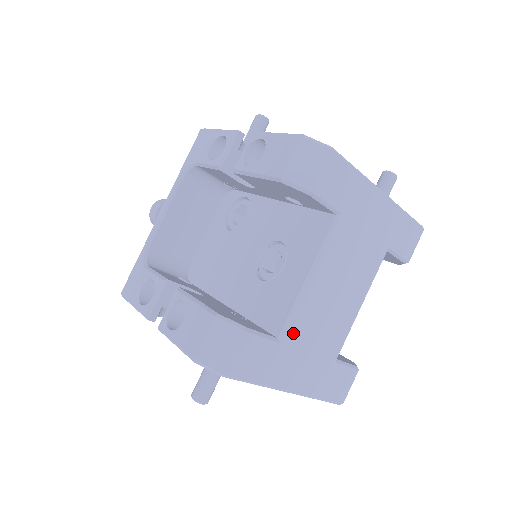
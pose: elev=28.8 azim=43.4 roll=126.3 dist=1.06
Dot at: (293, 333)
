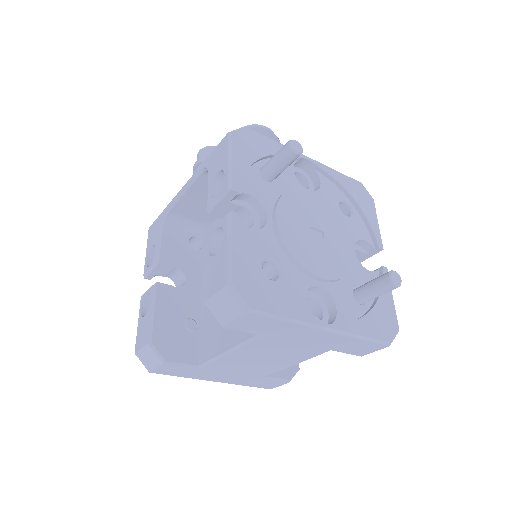
Dot at: (212, 368)
